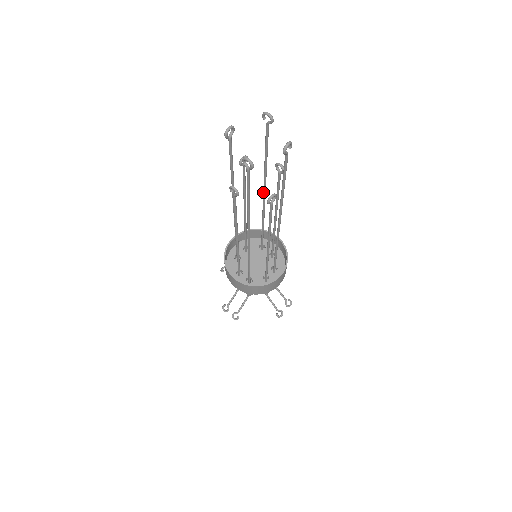
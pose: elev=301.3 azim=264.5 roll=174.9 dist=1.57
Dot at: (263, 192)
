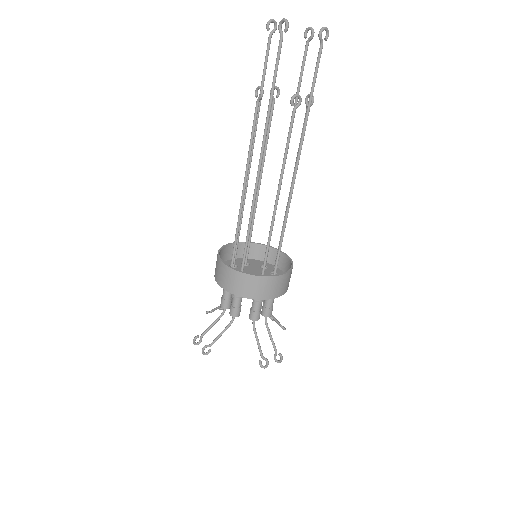
Dot at: occluded
